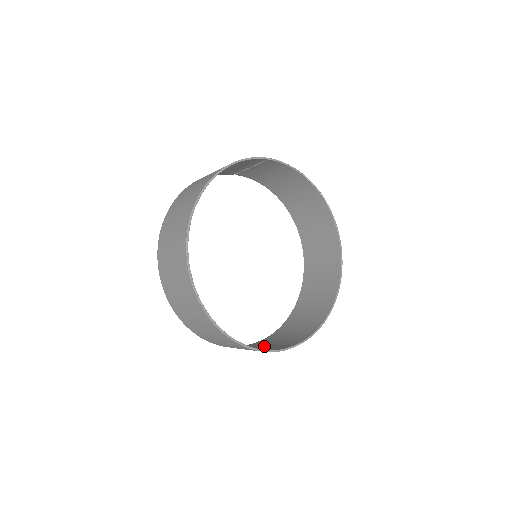
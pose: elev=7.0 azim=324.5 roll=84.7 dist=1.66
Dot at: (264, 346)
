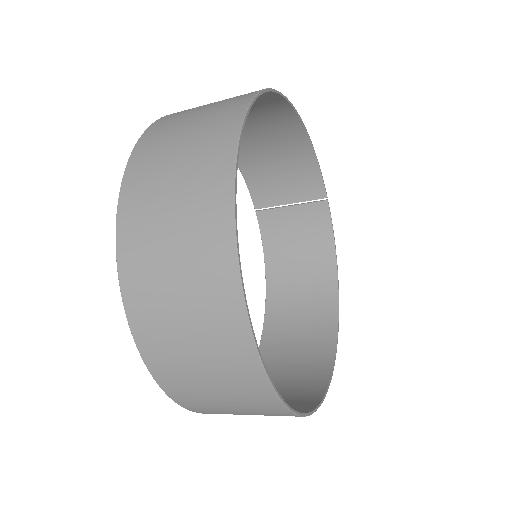
Dot at: (196, 351)
